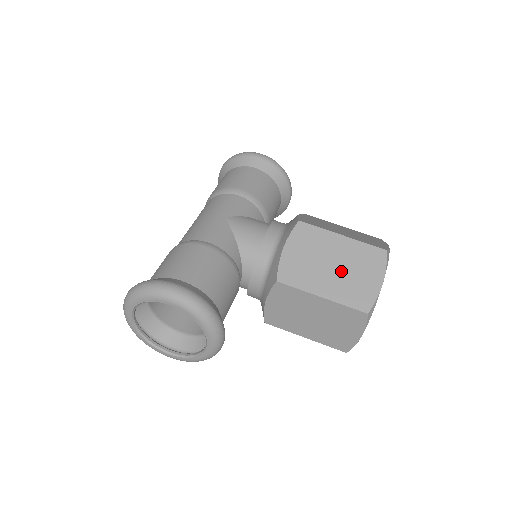
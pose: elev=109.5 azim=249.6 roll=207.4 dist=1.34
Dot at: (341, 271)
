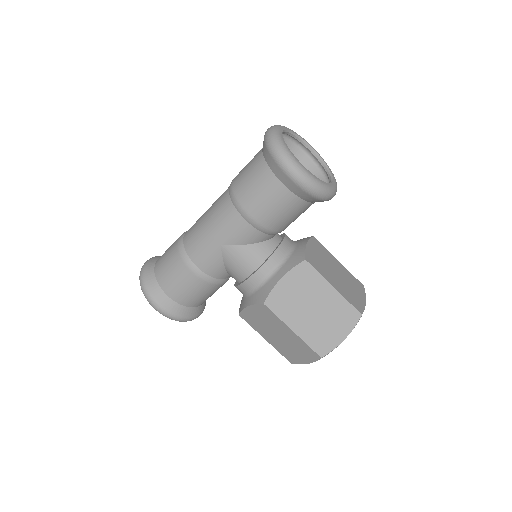
Dot at: (283, 341)
